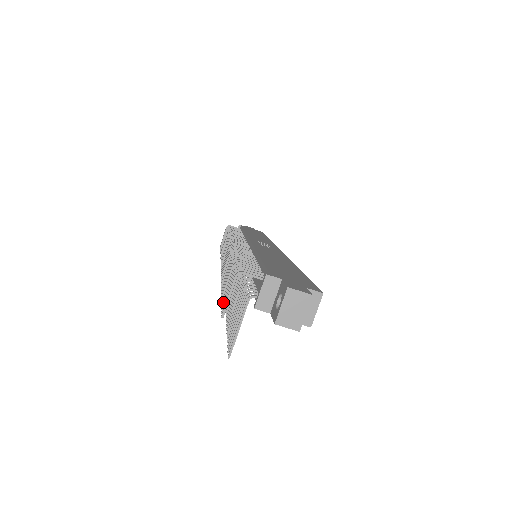
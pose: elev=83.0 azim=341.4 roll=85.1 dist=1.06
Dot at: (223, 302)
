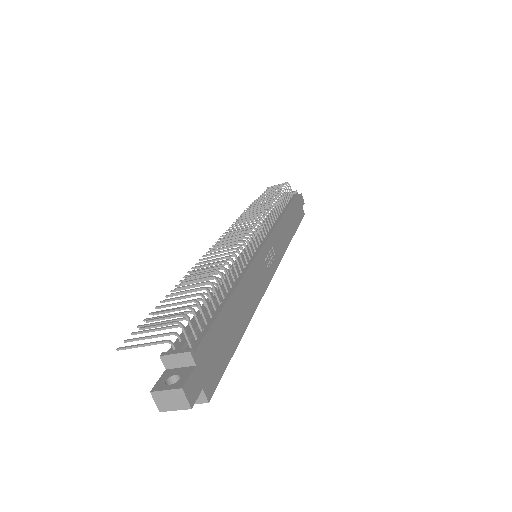
Dot at: (158, 312)
